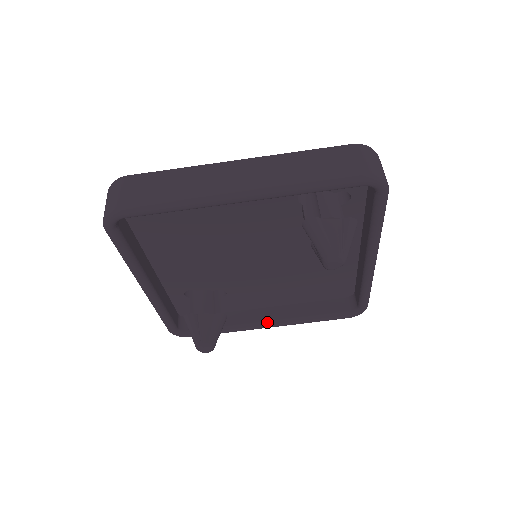
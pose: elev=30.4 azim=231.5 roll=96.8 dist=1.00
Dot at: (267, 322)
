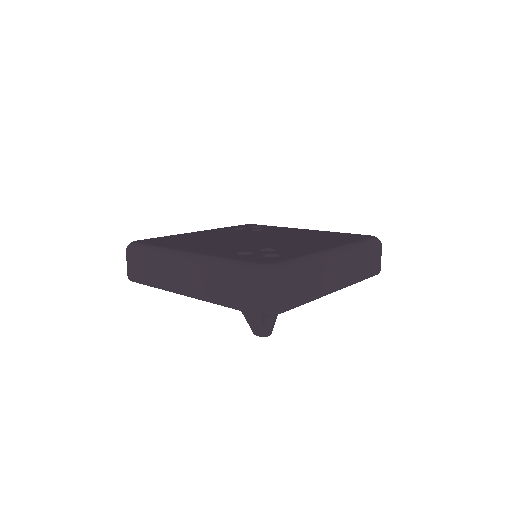
Dot at: occluded
